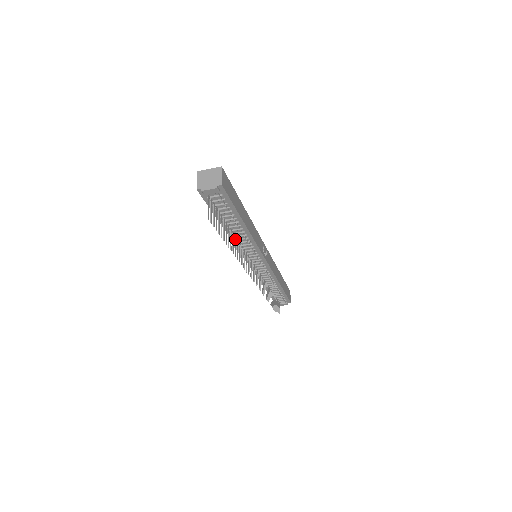
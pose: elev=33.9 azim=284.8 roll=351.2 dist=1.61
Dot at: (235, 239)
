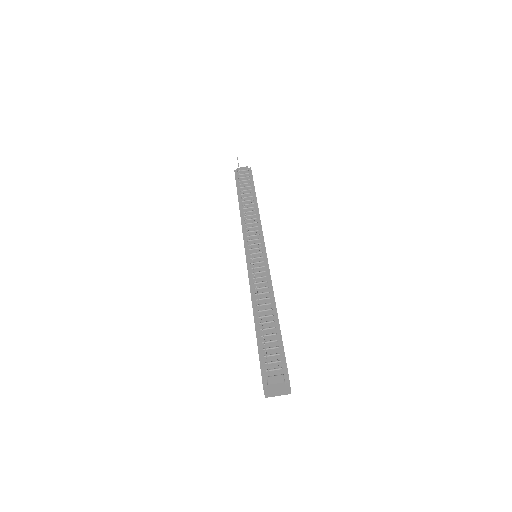
Dot at: (244, 216)
